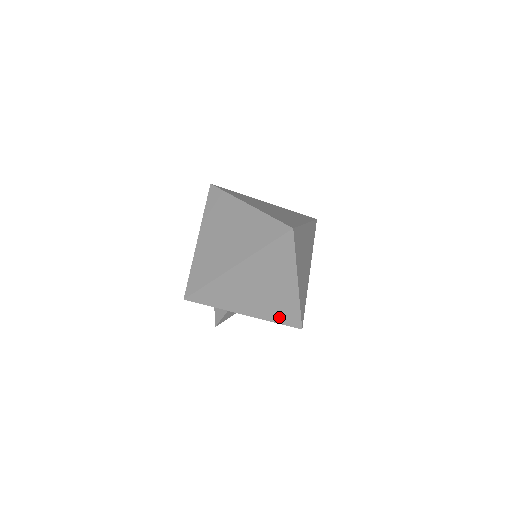
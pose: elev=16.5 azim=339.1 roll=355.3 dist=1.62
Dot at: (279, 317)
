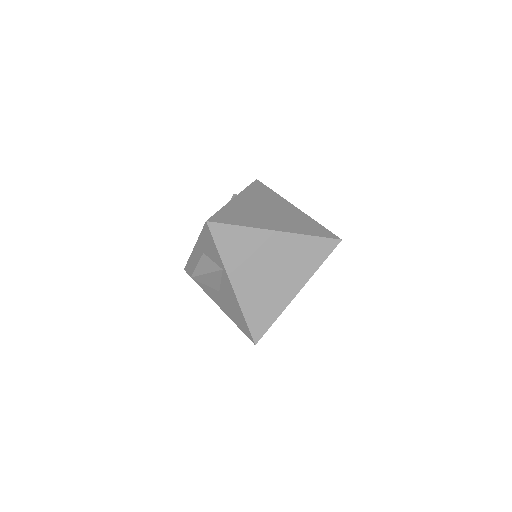
Dot at: (253, 314)
